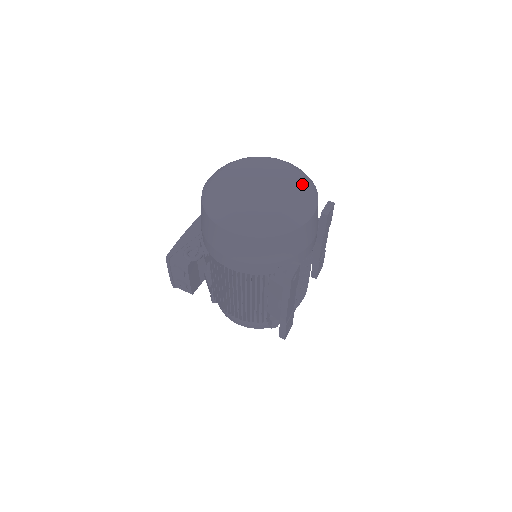
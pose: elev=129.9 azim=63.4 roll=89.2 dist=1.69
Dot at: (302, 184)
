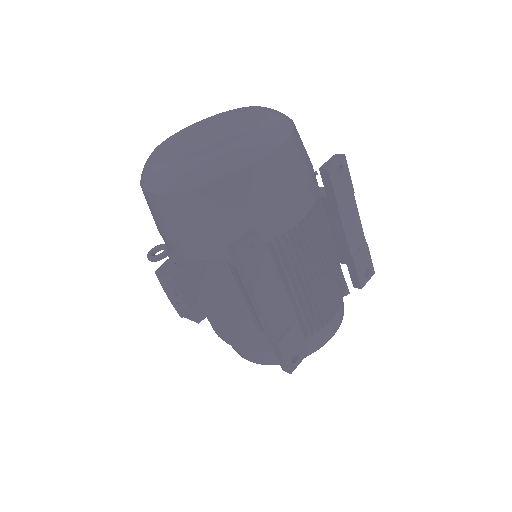
Dot at: (262, 118)
